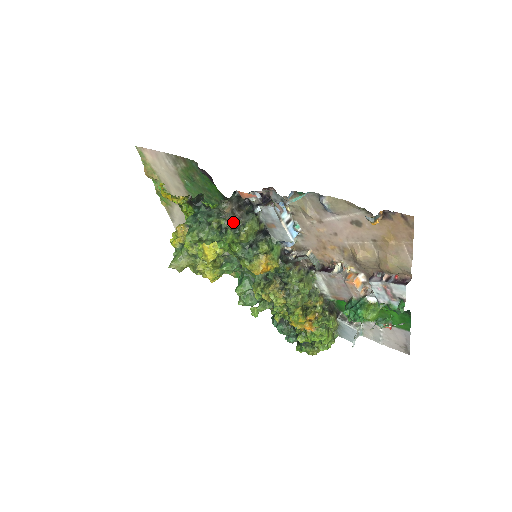
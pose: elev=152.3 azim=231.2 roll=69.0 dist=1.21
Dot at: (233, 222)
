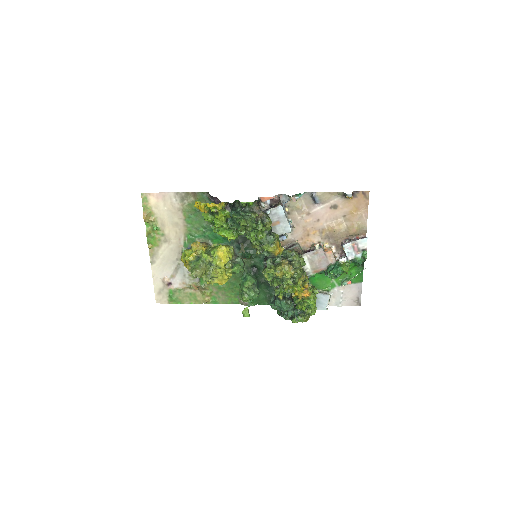
Dot at: (262, 215)
